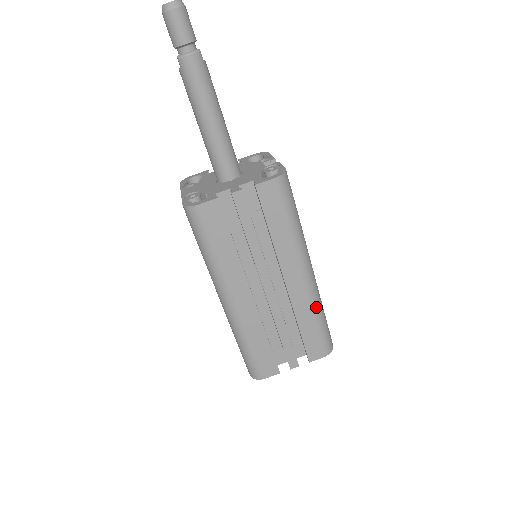
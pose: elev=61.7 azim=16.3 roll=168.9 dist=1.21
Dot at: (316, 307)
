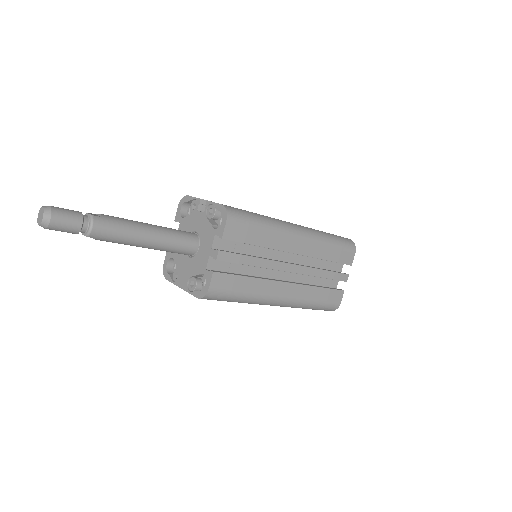
Dot at: (323, 240)
